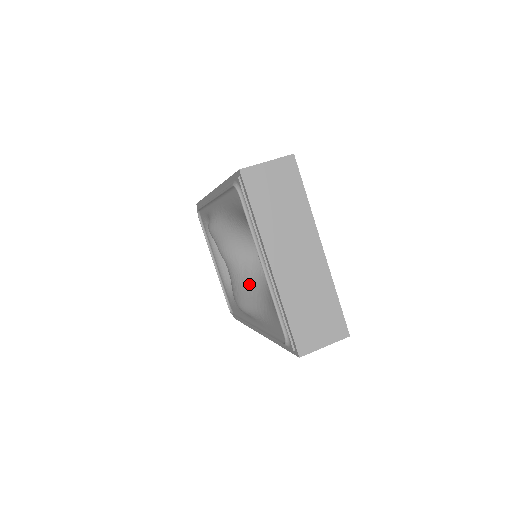
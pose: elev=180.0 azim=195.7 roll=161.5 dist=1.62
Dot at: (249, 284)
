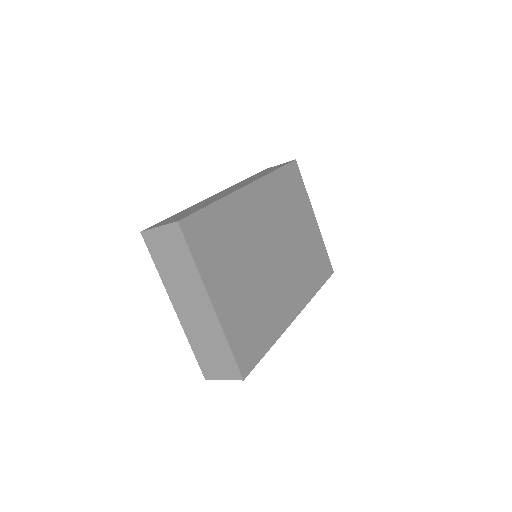
Dot at: occluded
